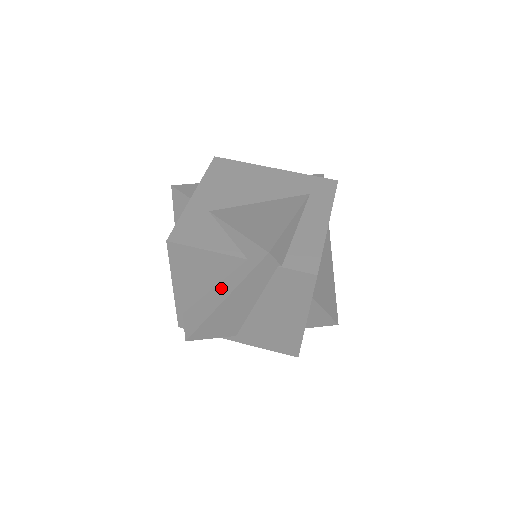
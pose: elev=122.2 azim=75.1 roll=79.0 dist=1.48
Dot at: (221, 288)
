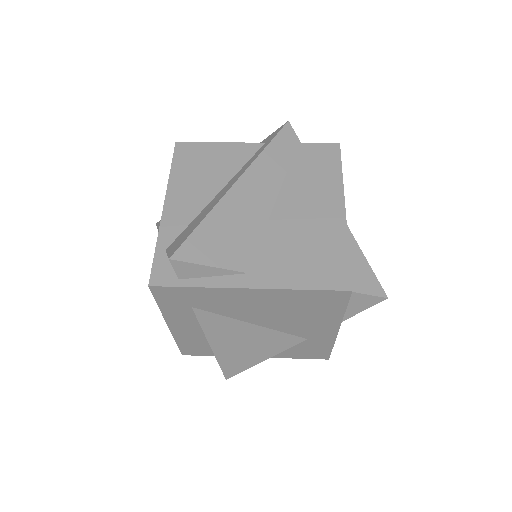
Dot at: (234, 178)
